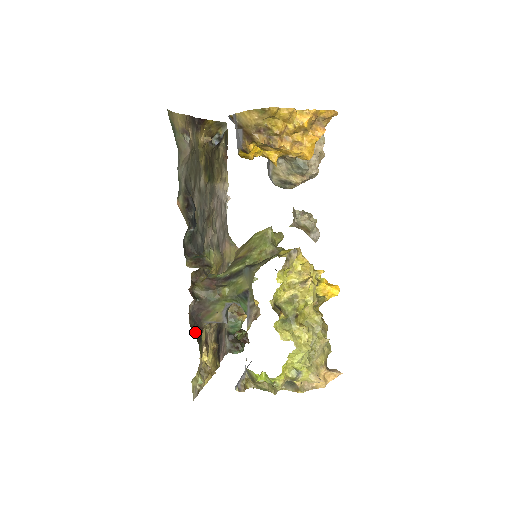
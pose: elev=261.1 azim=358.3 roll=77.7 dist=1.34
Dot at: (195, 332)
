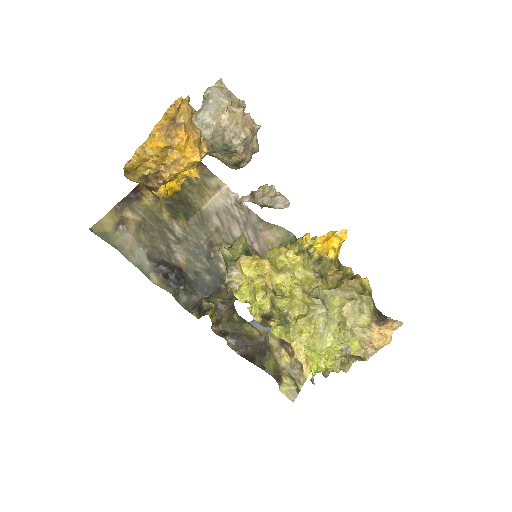
Dot at: (251, 354)
